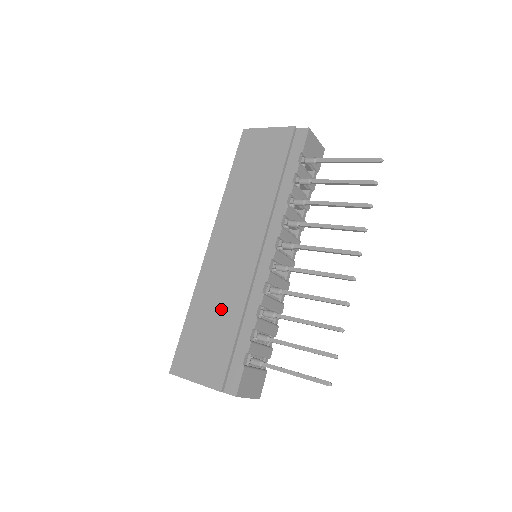
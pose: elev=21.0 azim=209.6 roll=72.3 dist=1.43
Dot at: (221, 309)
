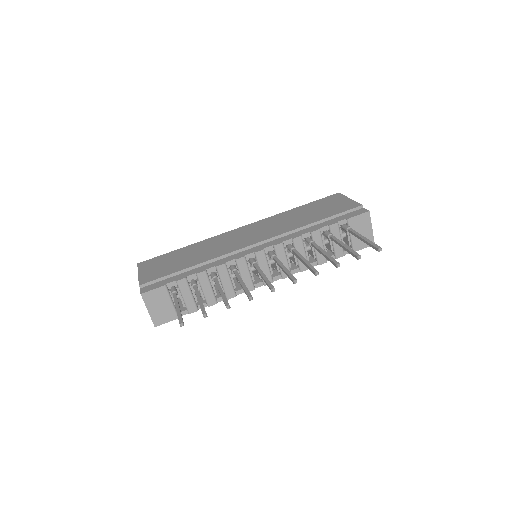
Dot at: (199, 254)
